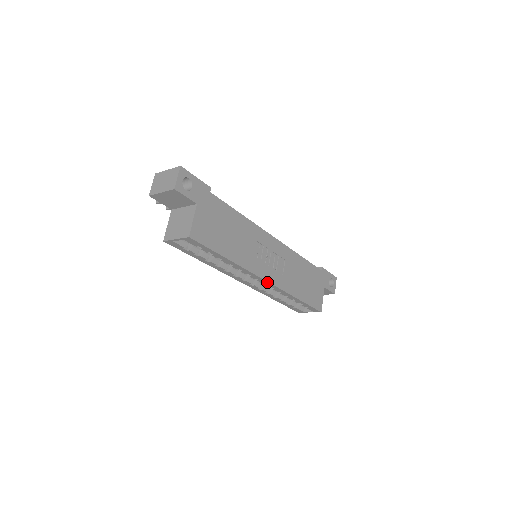
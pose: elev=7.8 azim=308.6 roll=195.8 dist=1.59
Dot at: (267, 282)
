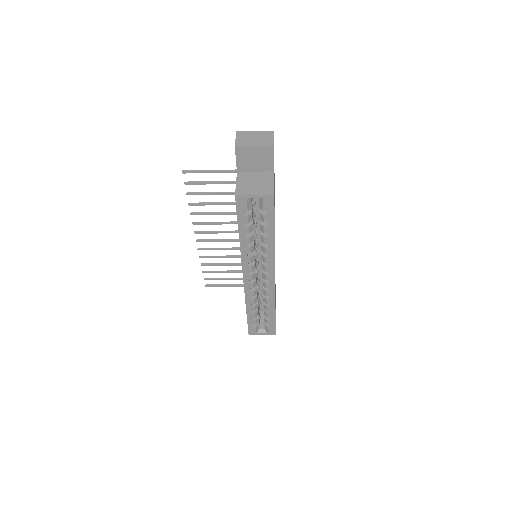
Dot at: (273, 279)
